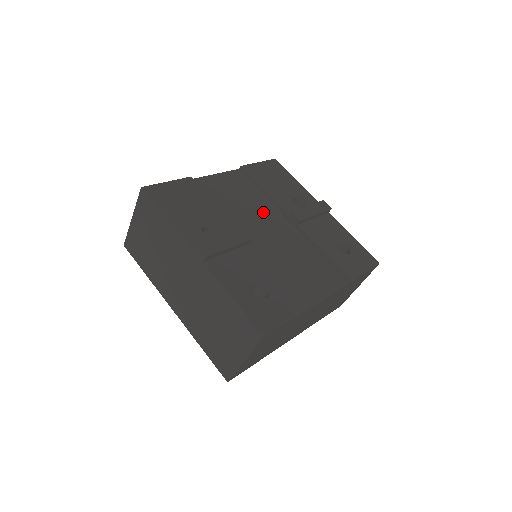
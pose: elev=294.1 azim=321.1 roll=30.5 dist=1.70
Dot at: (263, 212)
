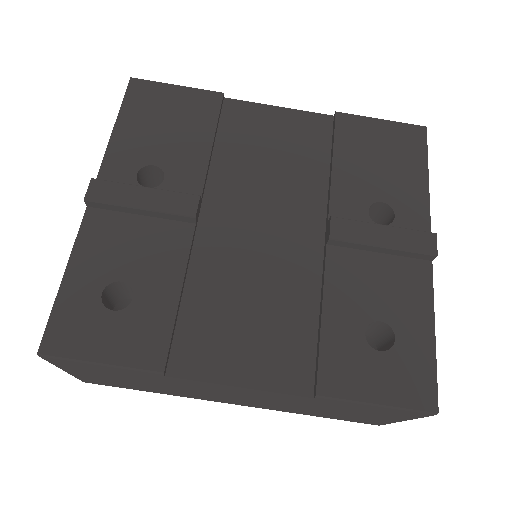
Dot at: (292, 194)
